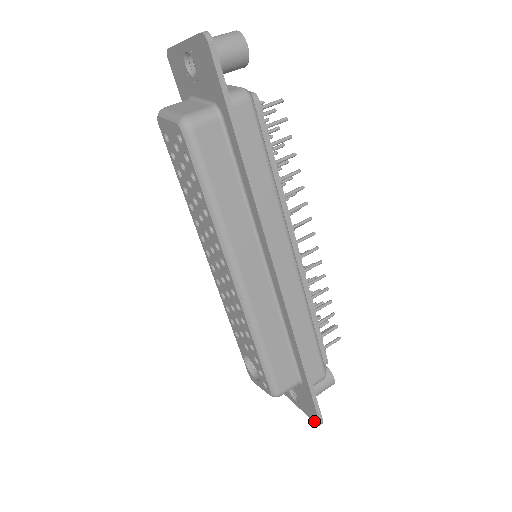
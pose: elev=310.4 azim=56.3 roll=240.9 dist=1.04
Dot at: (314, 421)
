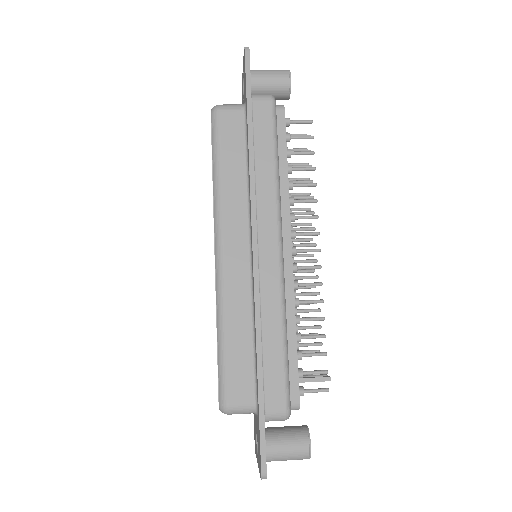
Dot at: (260, 474)
